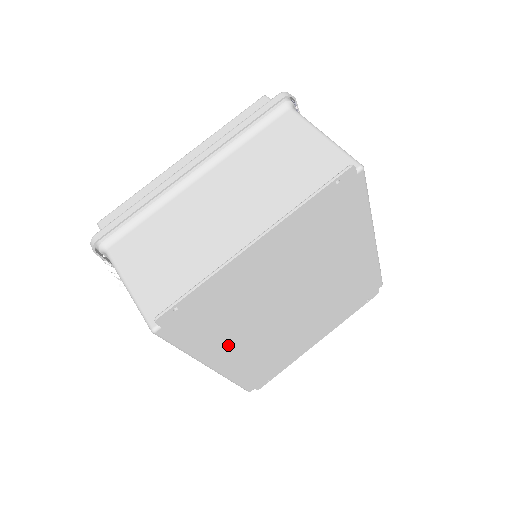
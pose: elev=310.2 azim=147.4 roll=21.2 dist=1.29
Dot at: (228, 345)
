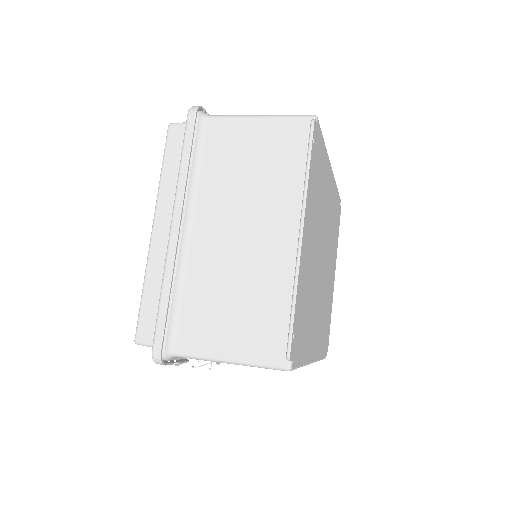
Dot at: (313, 334)
